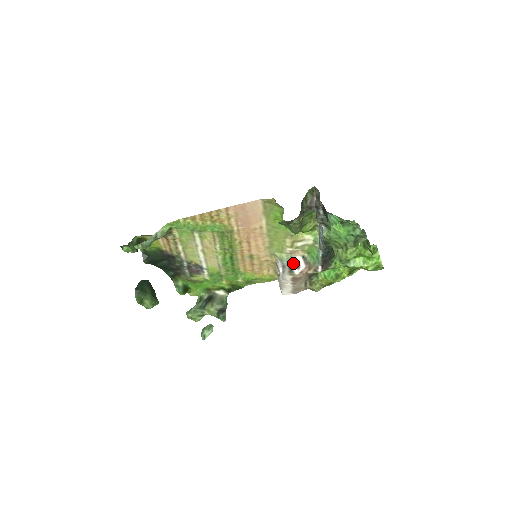
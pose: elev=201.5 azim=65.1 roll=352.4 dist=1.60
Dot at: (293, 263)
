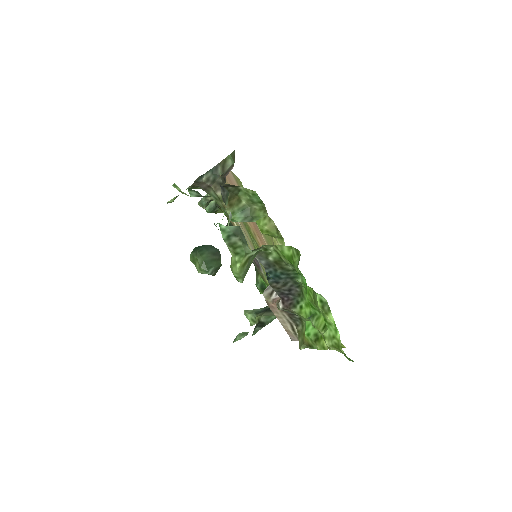
Dot at: occluded
